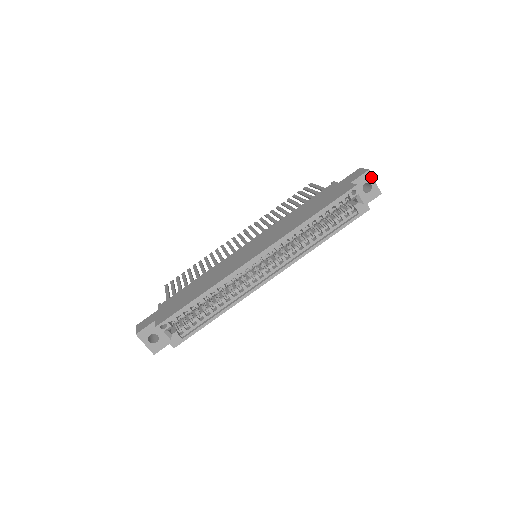
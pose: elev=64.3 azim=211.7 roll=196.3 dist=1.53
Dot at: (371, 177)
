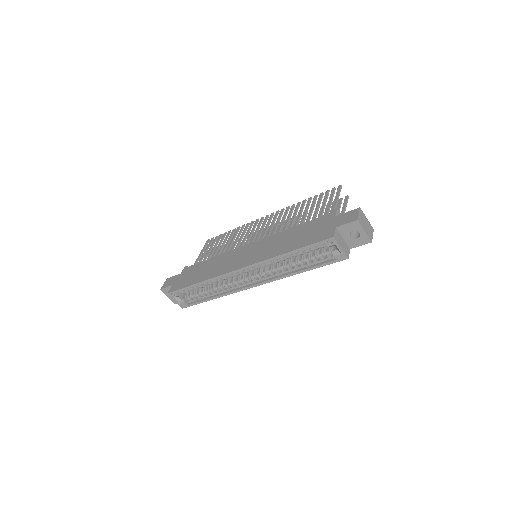
Dot at: (360, 226)
